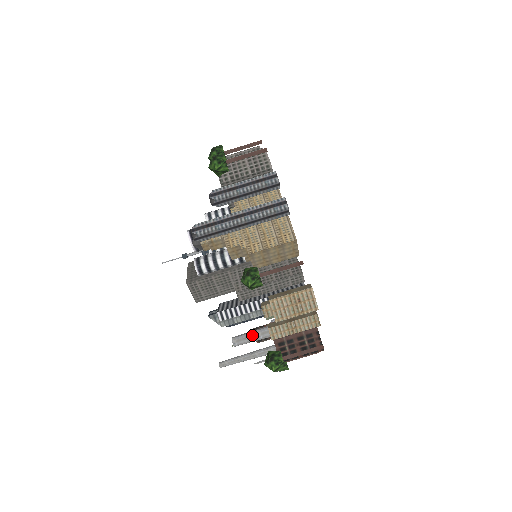
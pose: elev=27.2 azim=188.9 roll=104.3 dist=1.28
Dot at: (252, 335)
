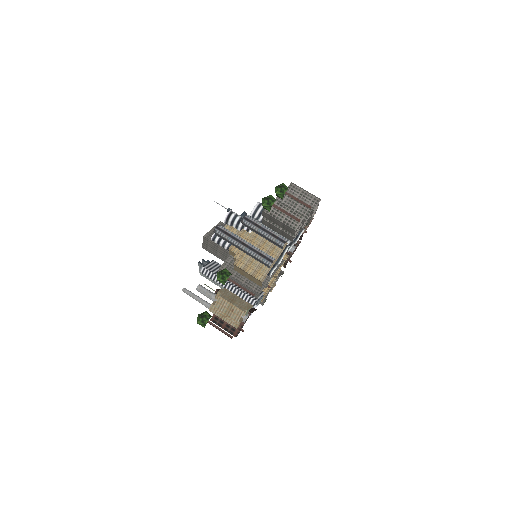
Dot at: (209, 294)
